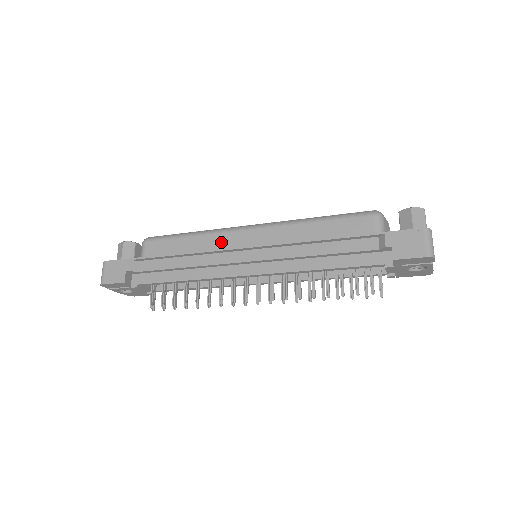
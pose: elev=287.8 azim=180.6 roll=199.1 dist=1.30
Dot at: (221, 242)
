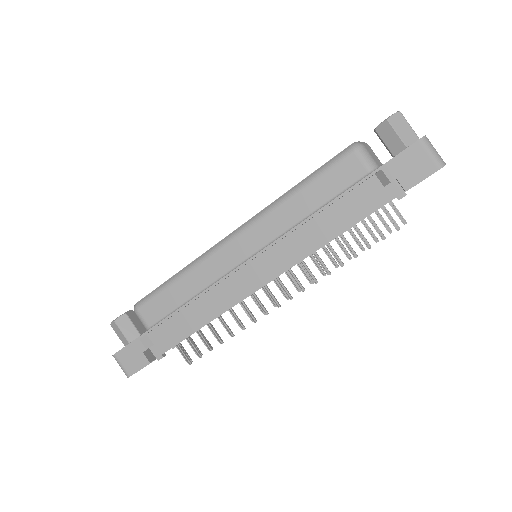
Dot at: (215, 268)
